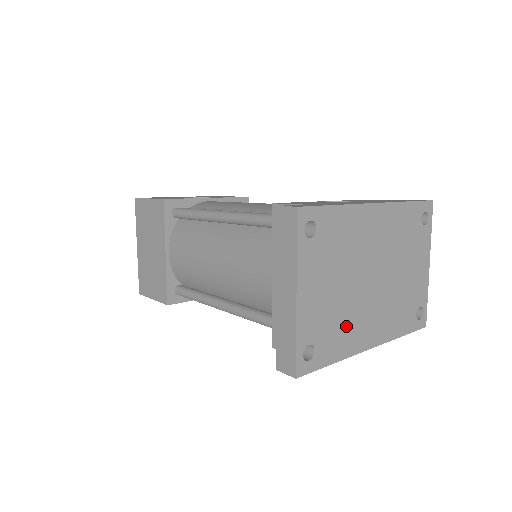
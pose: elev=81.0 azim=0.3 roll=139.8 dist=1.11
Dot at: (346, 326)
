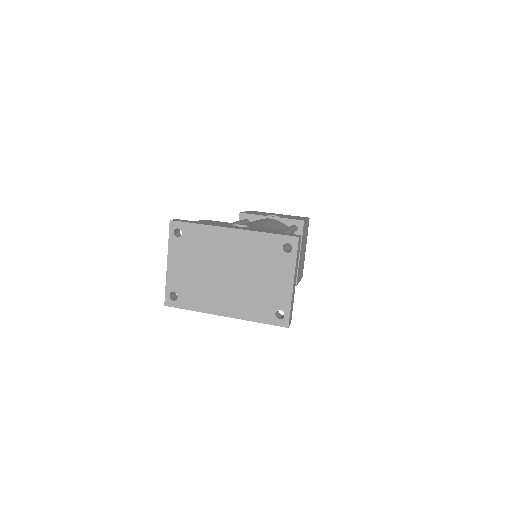
Dot at: (203, 293)
